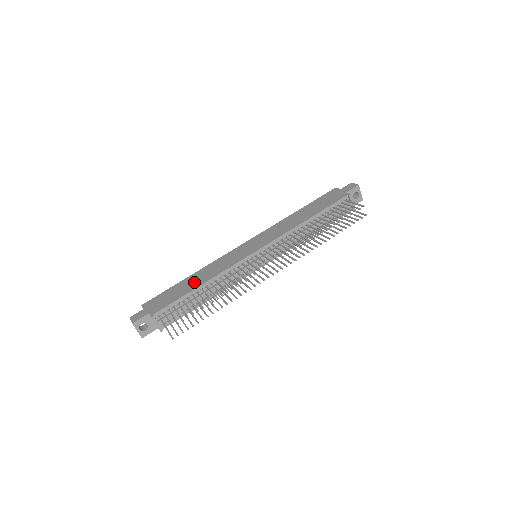
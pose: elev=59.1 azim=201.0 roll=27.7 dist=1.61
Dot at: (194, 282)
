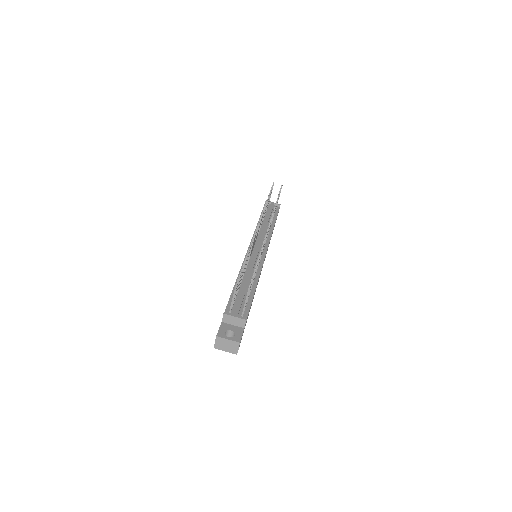
Dot at: occluded
